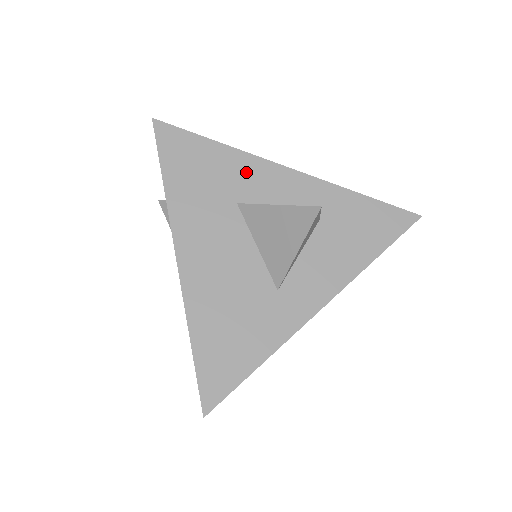
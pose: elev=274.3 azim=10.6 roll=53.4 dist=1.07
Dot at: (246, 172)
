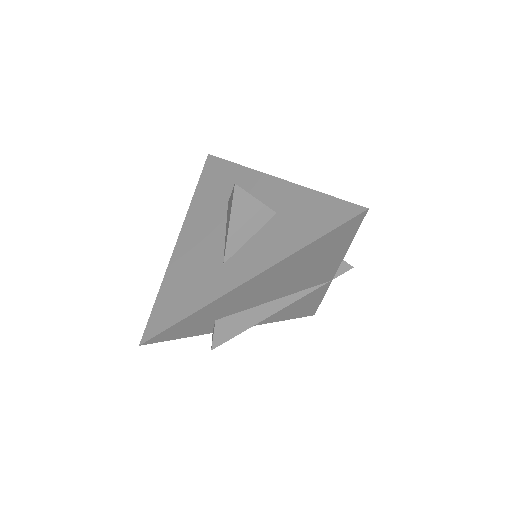
Dot at: (244, 181)
